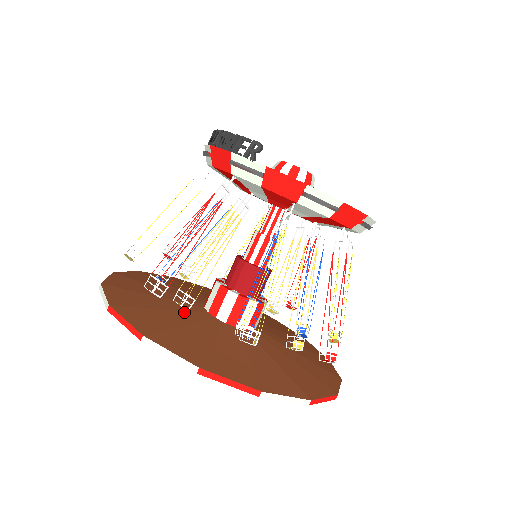
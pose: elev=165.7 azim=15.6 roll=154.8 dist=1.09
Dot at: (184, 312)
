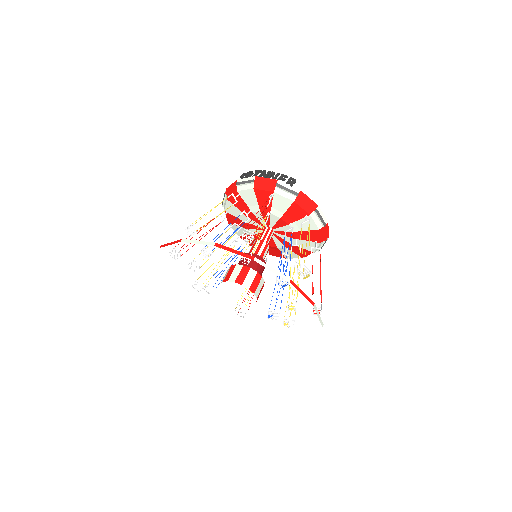
Dot at: occluded
